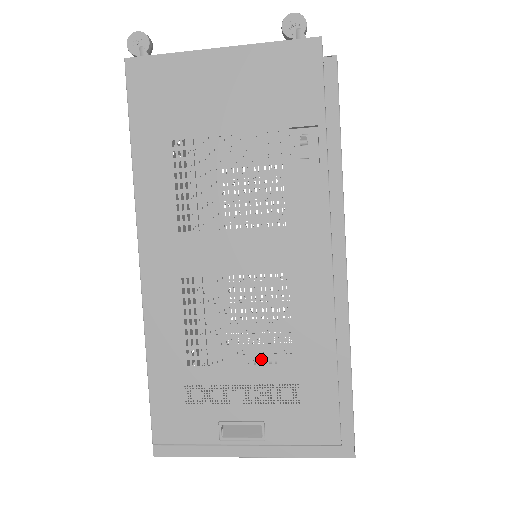
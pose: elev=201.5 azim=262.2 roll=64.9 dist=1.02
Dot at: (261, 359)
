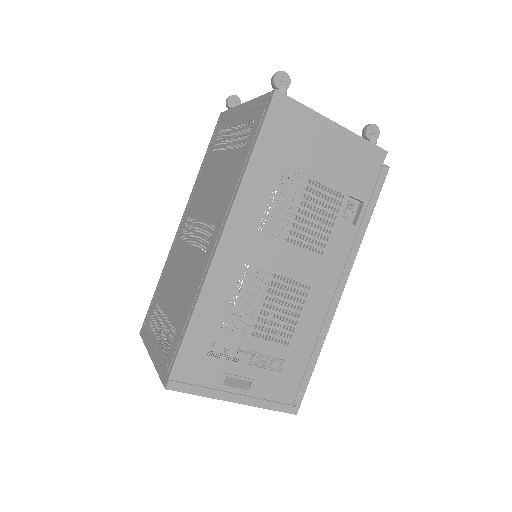
Dot at: (271, 337)
